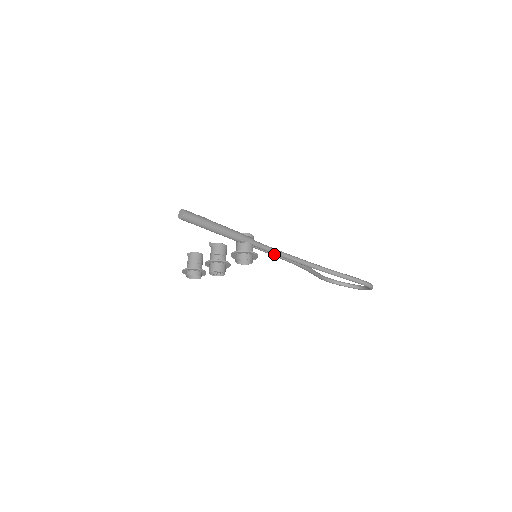
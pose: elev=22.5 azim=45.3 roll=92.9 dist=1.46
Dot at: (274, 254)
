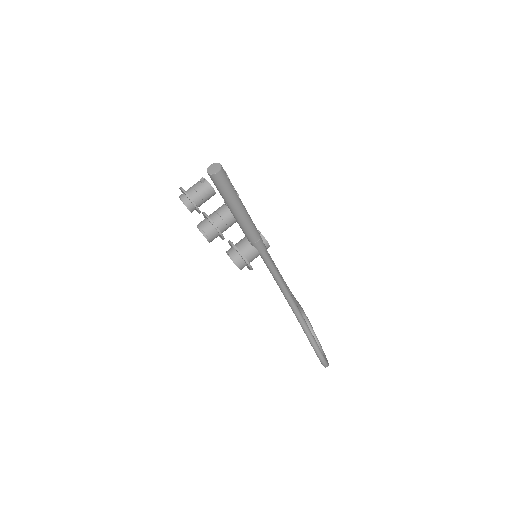
Dot at: occluded
